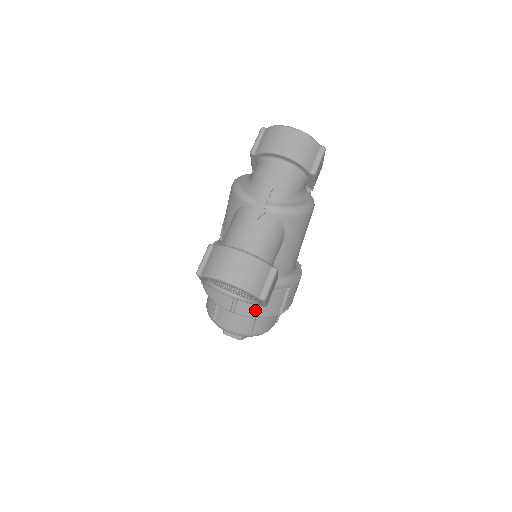
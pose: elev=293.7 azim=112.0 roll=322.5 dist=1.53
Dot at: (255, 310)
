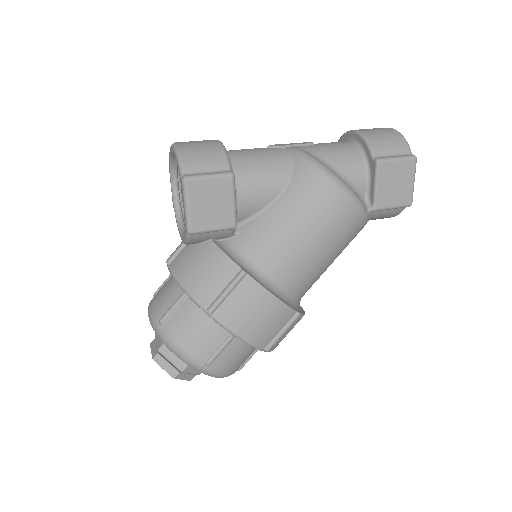
Dot at: (186, 270)
